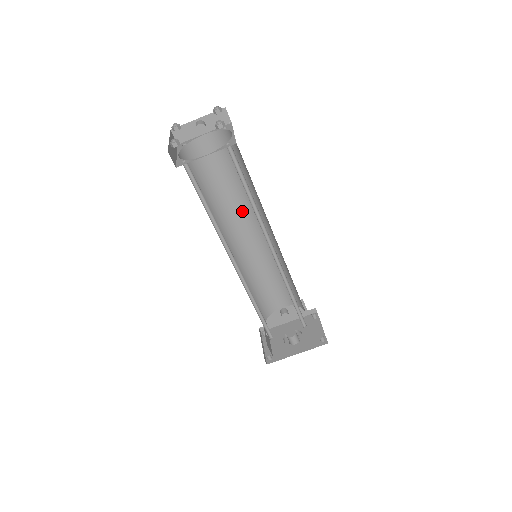
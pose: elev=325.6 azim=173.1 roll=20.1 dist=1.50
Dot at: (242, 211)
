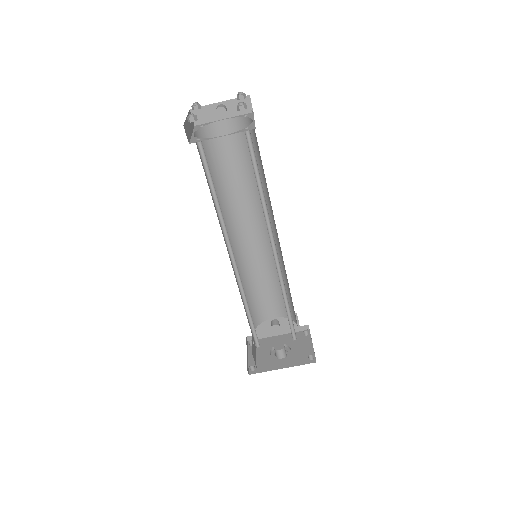
Dot at: (249, 207)
